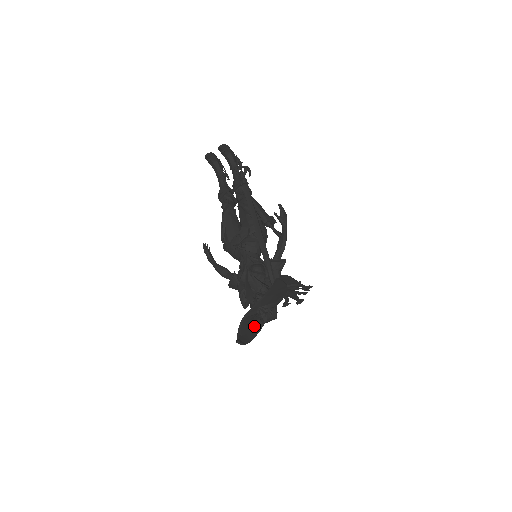
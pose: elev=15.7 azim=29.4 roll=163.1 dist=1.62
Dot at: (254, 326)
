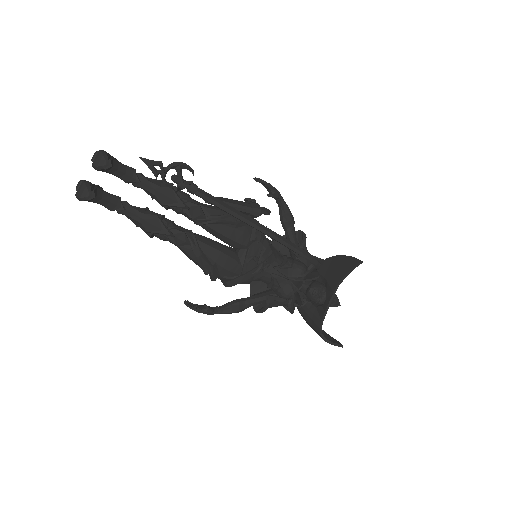
Dot at: occluded
